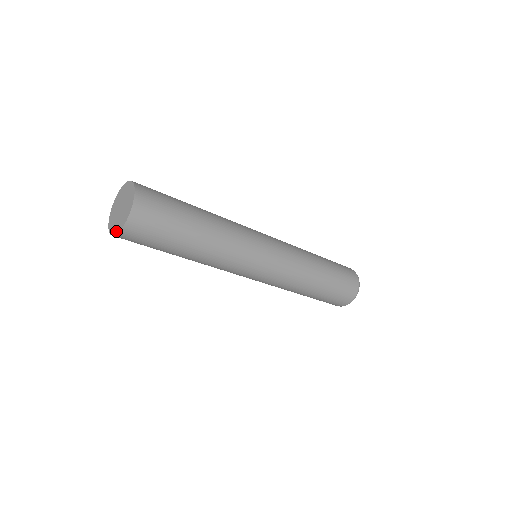
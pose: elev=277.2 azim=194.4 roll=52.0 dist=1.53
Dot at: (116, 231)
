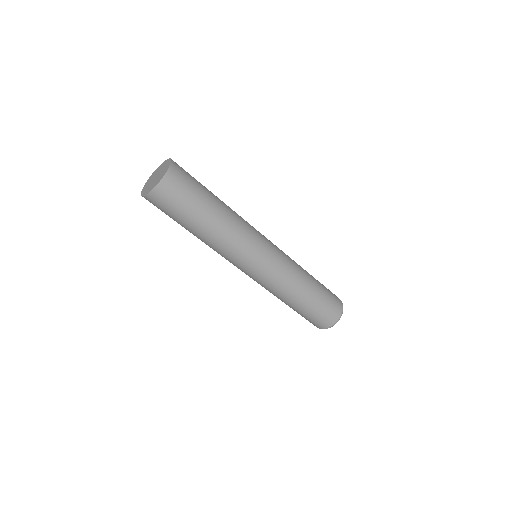
Dot at: (162, 177)
